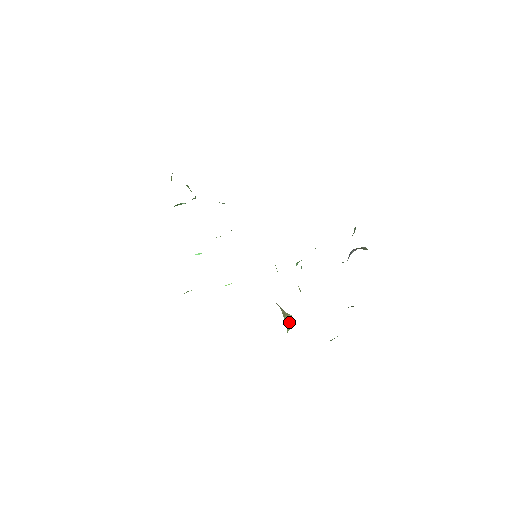
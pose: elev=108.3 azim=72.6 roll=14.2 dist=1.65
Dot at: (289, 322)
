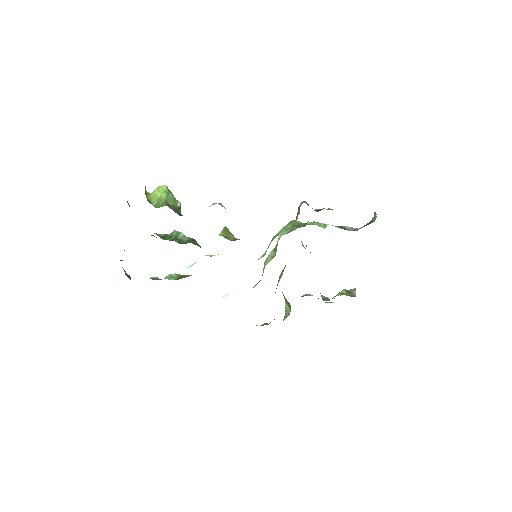
Dot at: (288, 305)
